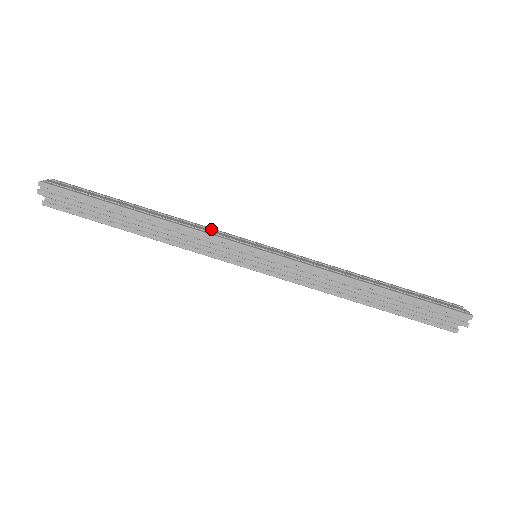
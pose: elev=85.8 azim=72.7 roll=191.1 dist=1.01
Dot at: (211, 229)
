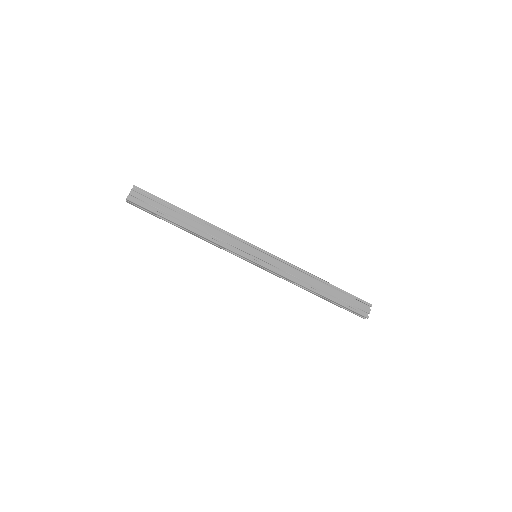
Dot at: (231, 237)
